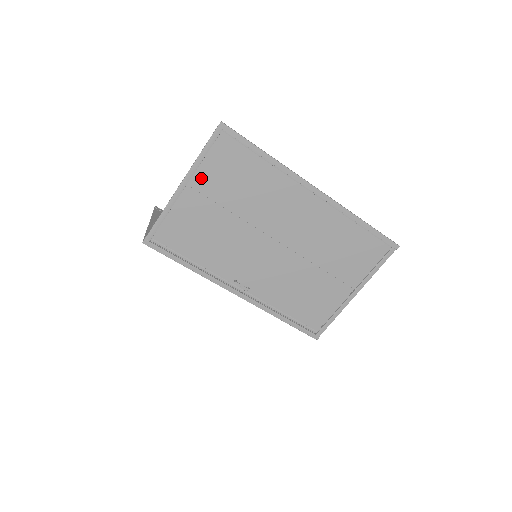
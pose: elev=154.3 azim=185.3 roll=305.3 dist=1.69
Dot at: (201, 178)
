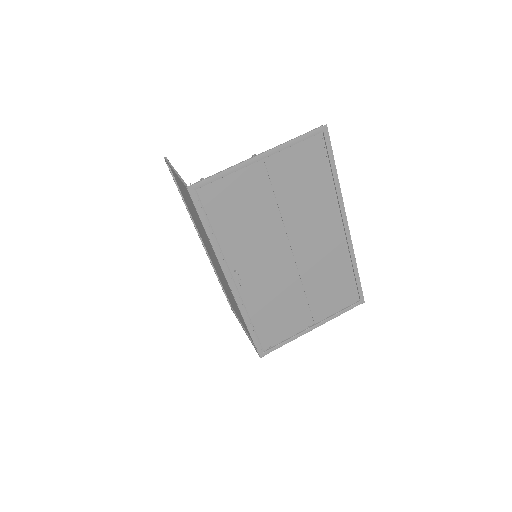
Dot at: (278, 160)
